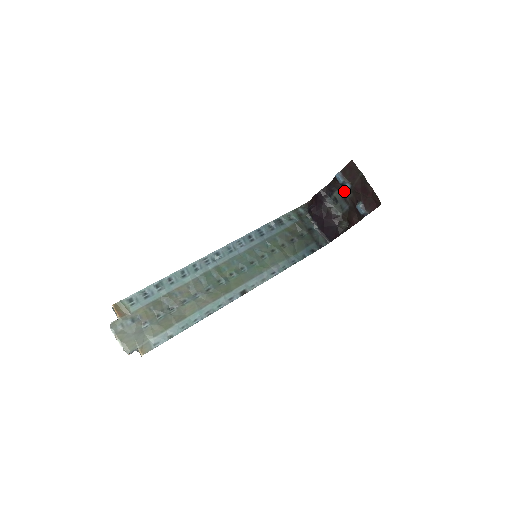
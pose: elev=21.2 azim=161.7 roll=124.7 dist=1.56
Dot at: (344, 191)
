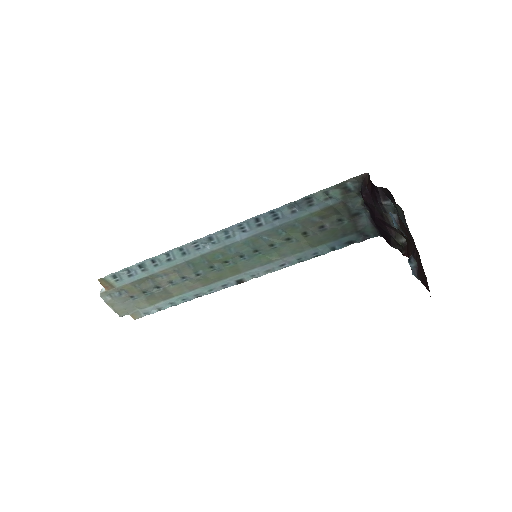
Dot at: occluded
